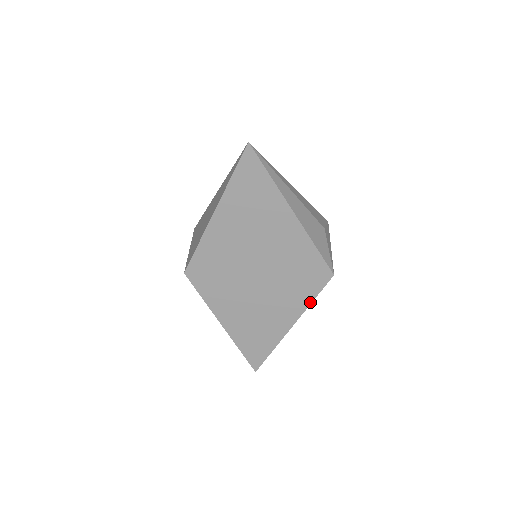
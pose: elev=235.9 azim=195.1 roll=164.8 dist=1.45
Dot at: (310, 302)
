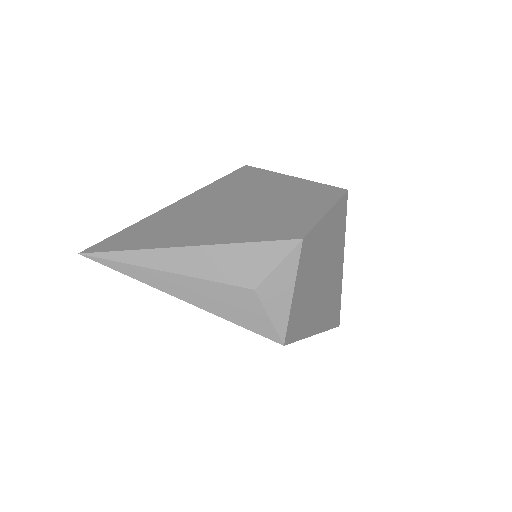
Dot at: (301, 338)
